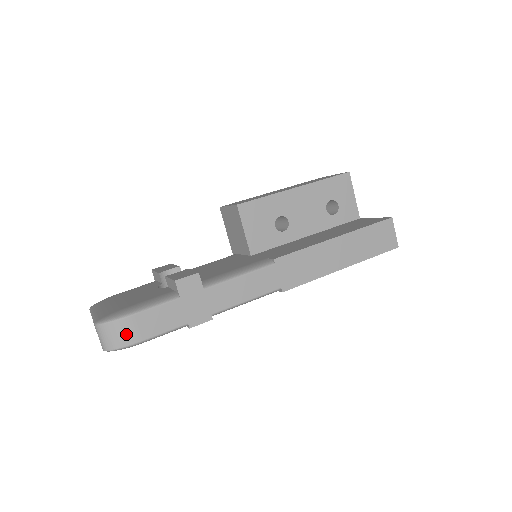
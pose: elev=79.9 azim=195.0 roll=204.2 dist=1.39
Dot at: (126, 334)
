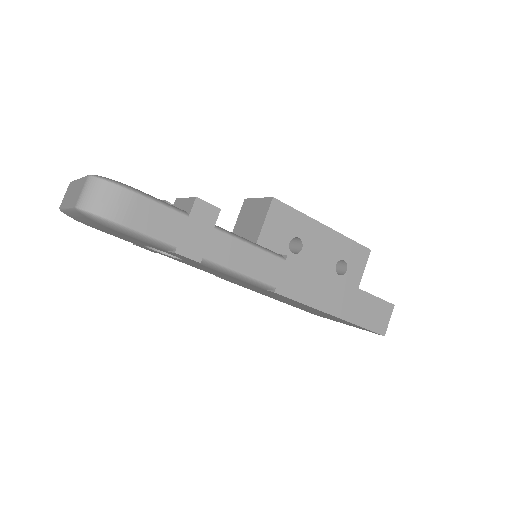
Dot at: (115, 205)
